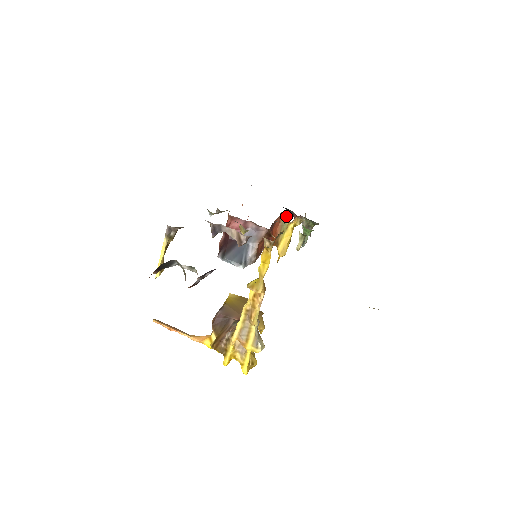
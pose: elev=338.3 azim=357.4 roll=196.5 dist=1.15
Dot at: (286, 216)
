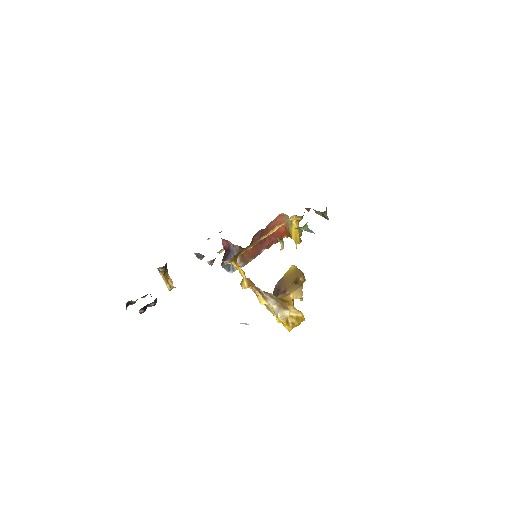
Dot at: (287, 215)
